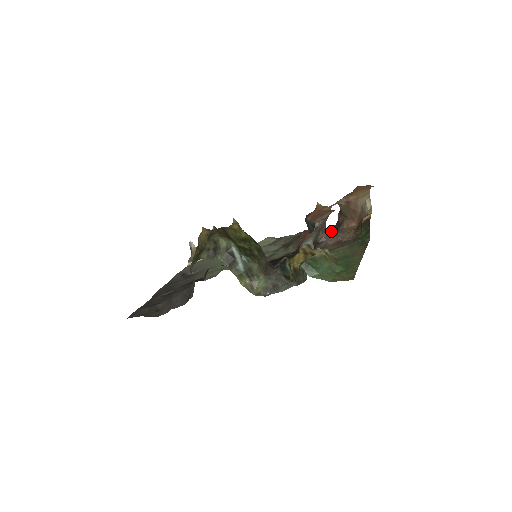
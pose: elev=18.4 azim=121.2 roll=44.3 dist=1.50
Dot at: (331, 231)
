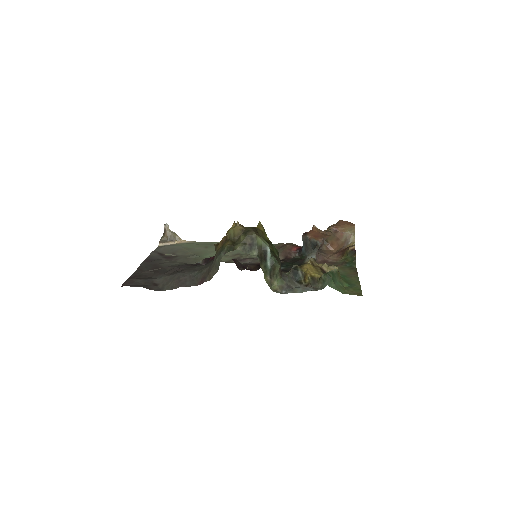
Dot at: occluded
